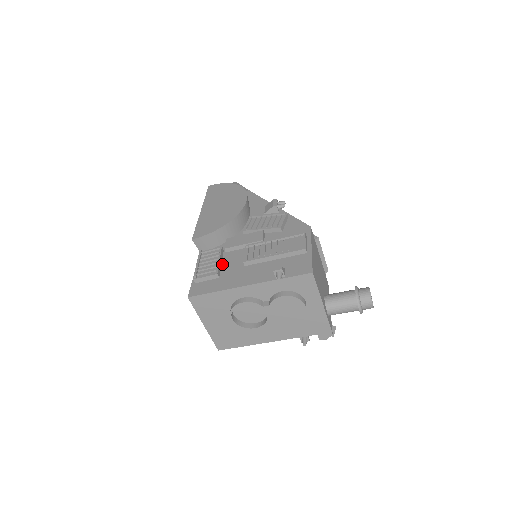
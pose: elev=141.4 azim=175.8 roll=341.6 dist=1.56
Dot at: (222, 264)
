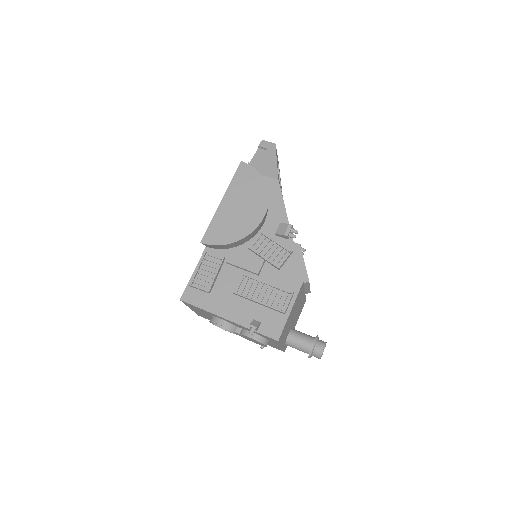
Dot at: (218, 277)
